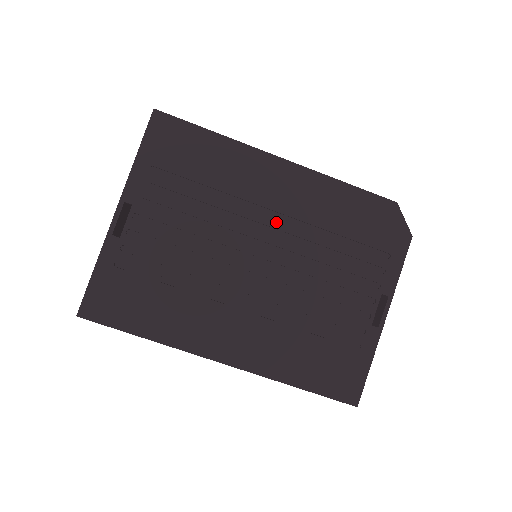
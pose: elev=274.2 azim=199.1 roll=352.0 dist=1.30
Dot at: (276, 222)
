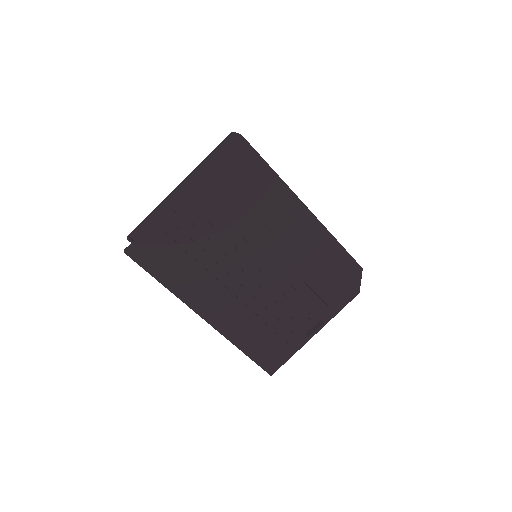
Dot at: (282, 248)
